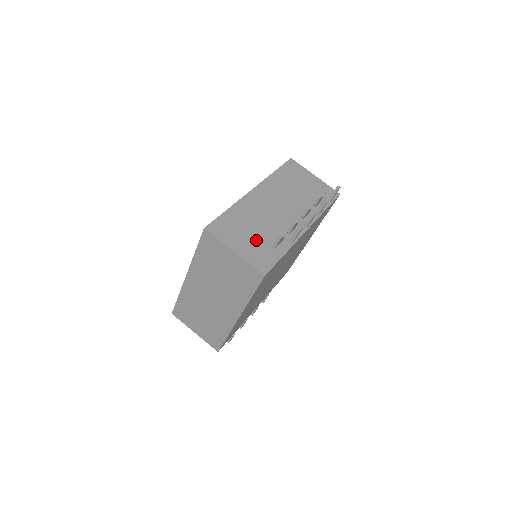
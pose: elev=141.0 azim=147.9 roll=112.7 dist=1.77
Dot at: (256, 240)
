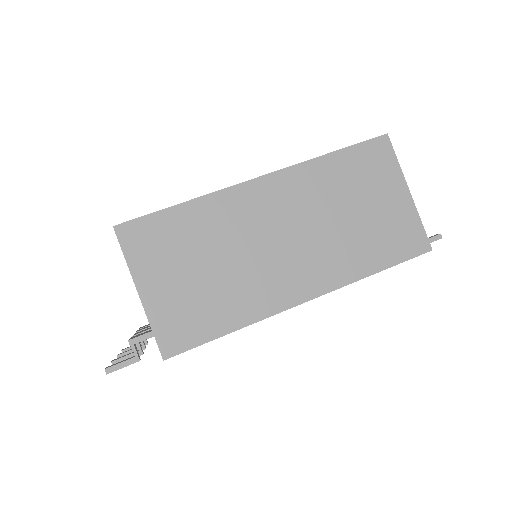
Dot at: occluded
